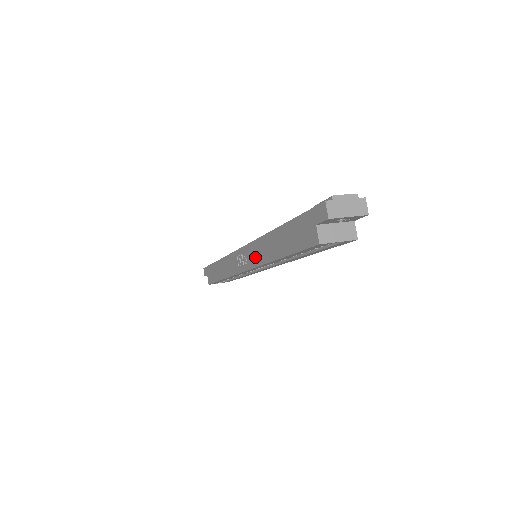
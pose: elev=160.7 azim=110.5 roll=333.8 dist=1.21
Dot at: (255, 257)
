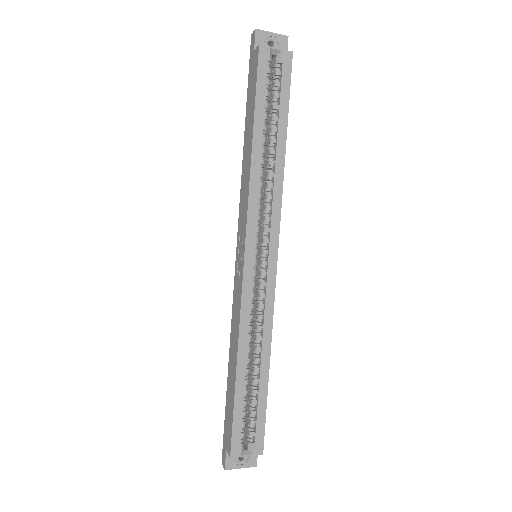
Dot at: (244, 207)
